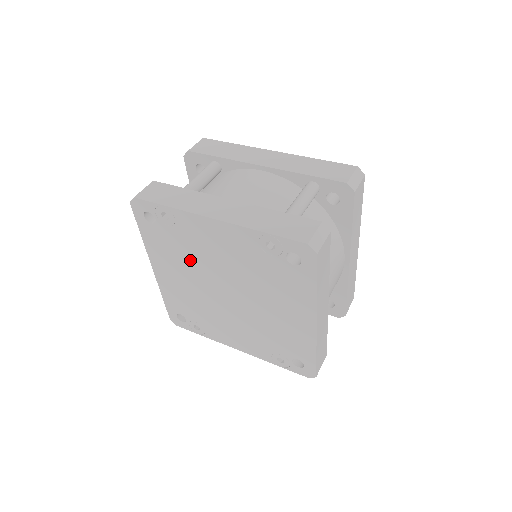
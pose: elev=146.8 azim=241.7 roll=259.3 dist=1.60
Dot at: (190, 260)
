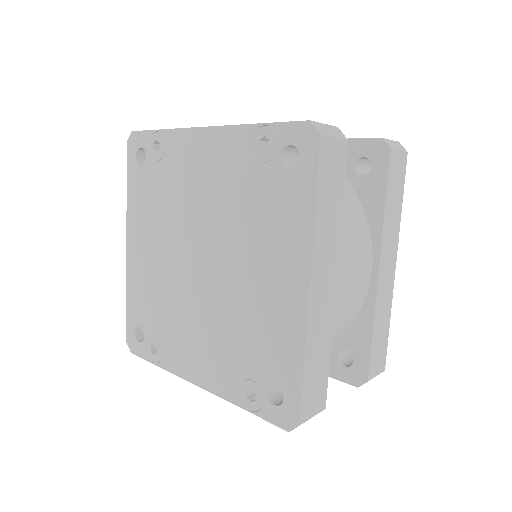
Dot at: (169, 213)
